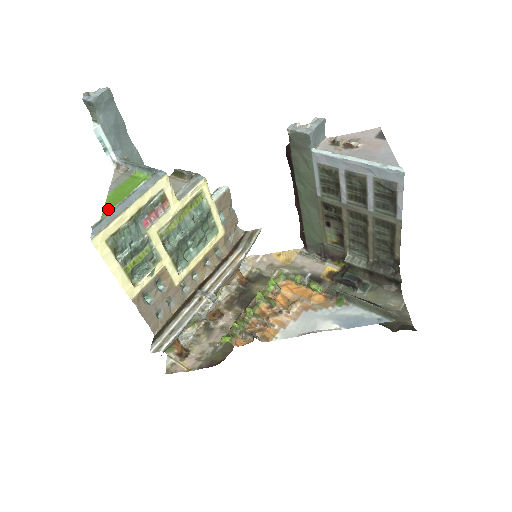
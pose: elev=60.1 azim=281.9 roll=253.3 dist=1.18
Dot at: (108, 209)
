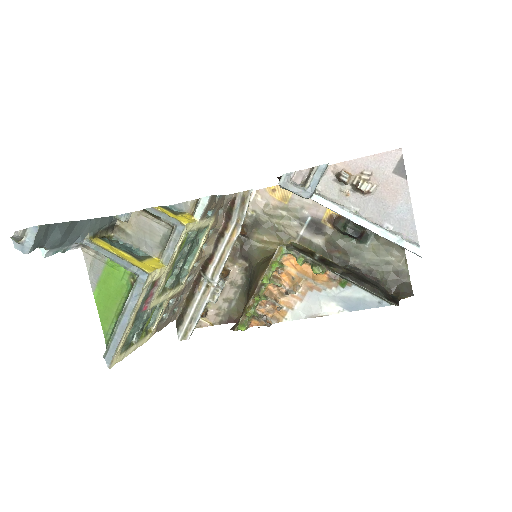
Dot at: (104, 318)
